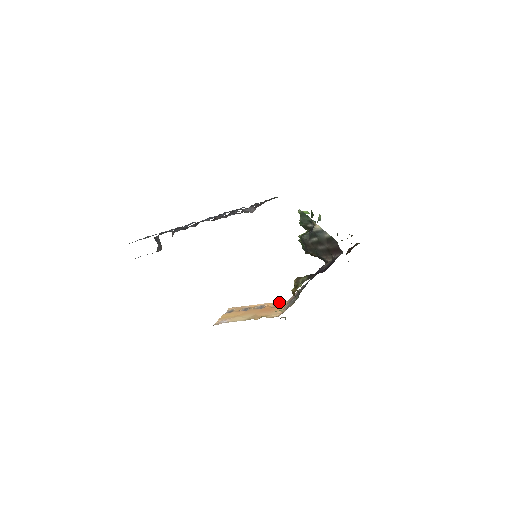
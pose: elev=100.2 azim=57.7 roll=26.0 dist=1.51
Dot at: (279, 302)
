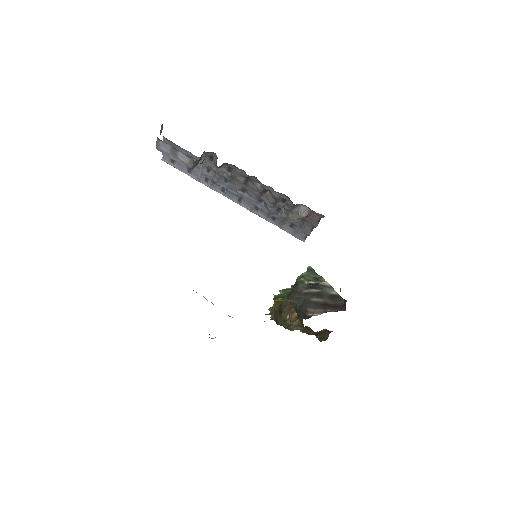
Dot at: (228, 315)
